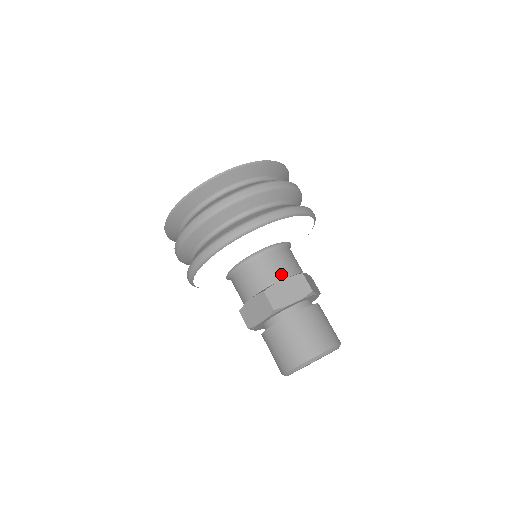
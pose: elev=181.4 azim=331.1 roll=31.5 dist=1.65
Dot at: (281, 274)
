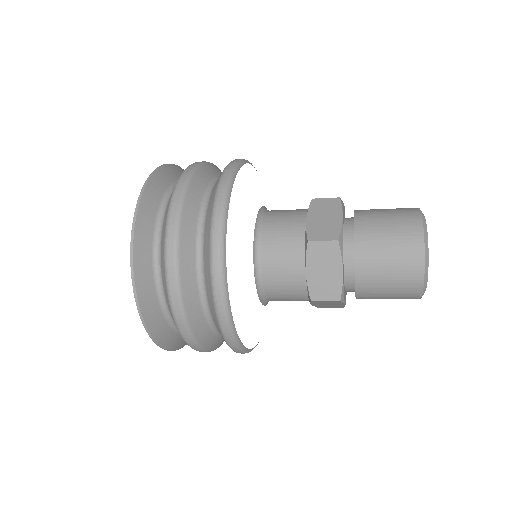
Dot at: occluded
